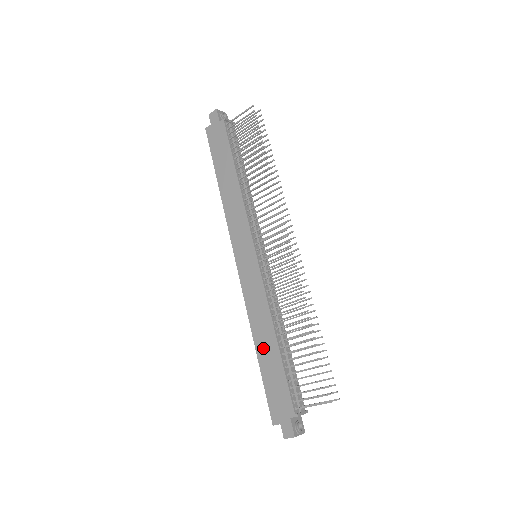
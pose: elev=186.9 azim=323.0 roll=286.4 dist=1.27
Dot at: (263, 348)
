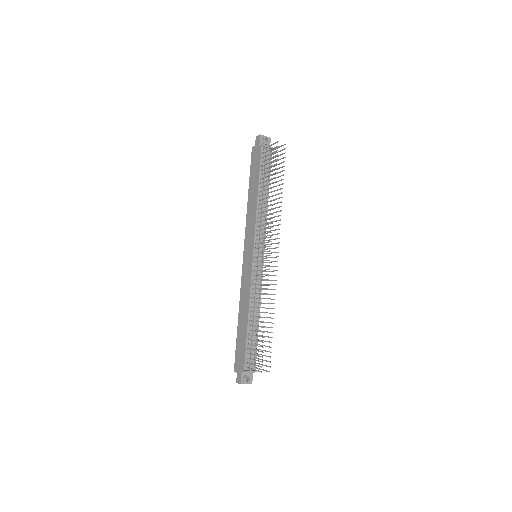
Dot at: (241, 321)
